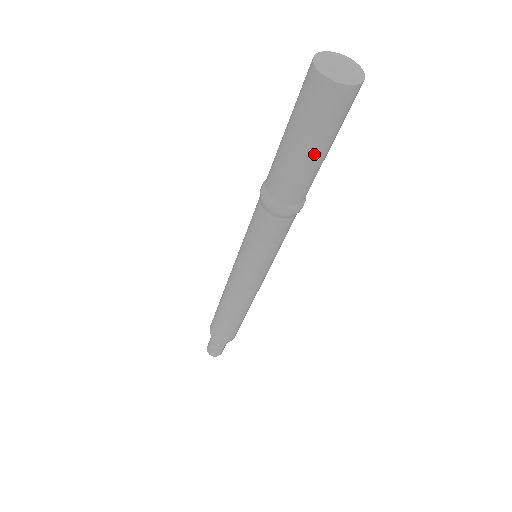
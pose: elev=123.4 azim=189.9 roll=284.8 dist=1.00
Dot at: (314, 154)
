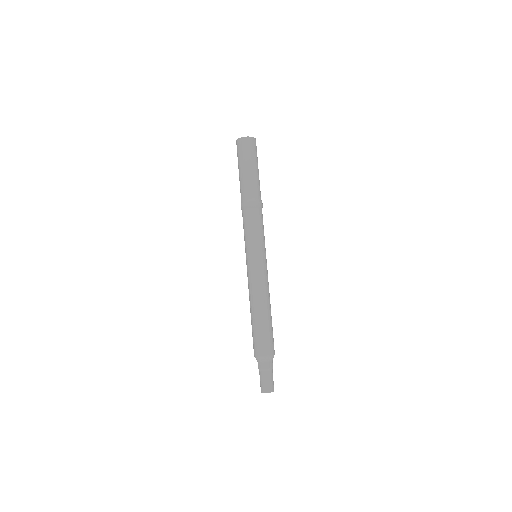
Dot at: (243, 169)
